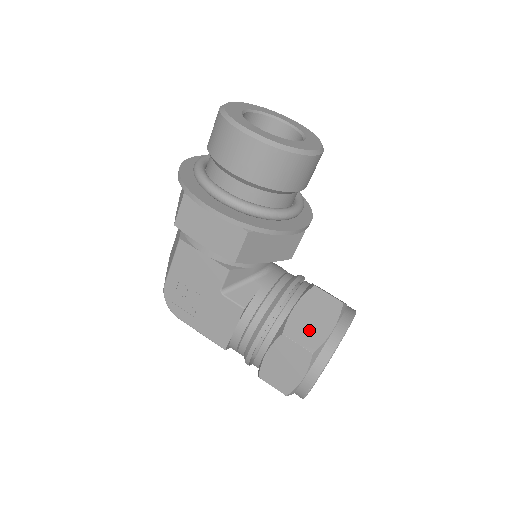
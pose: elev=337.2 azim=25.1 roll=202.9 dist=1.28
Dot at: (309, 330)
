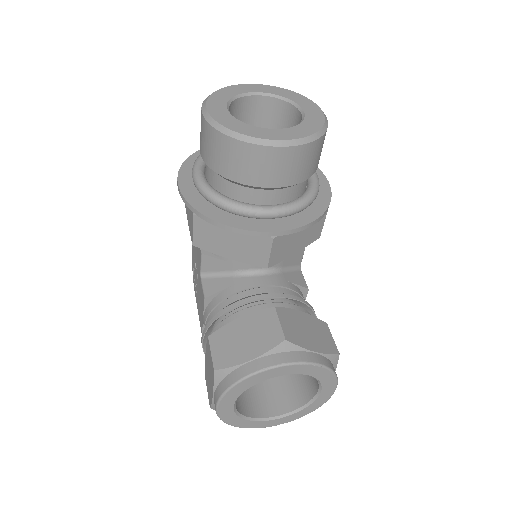
Dot at: (231, 347)
